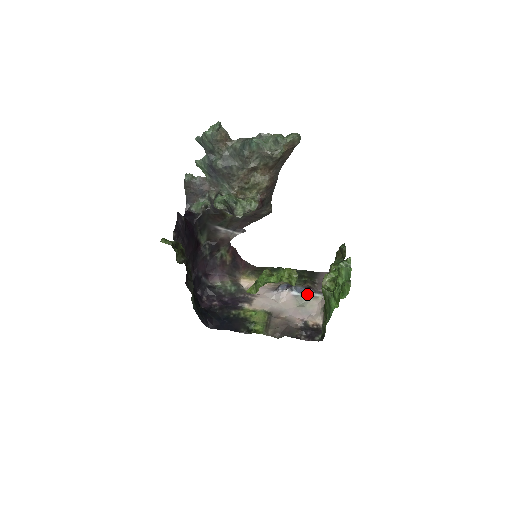
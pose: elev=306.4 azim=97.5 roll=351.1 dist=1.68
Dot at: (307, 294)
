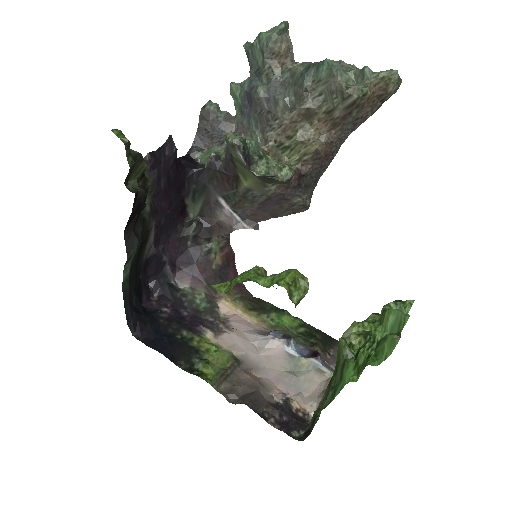
Dot at: (309, 360)
